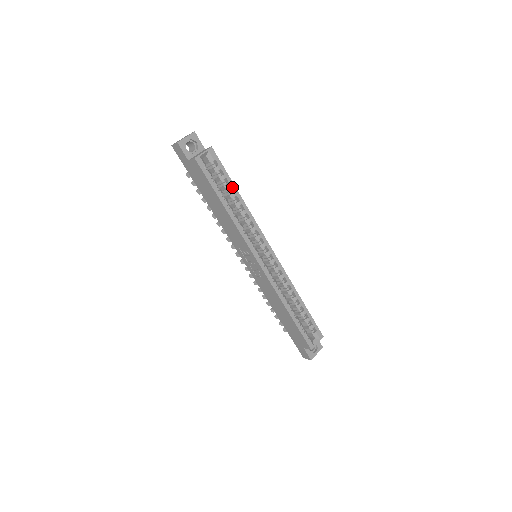
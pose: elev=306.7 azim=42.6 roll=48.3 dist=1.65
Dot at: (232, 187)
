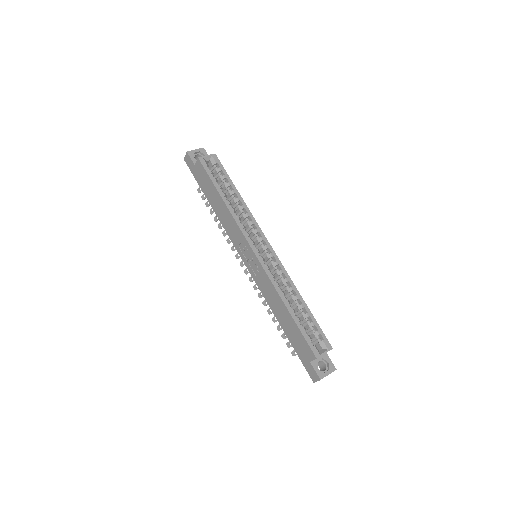
Dot at: (232, 185)
